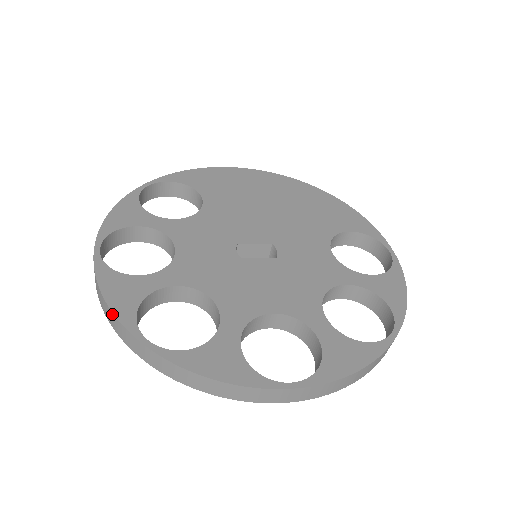
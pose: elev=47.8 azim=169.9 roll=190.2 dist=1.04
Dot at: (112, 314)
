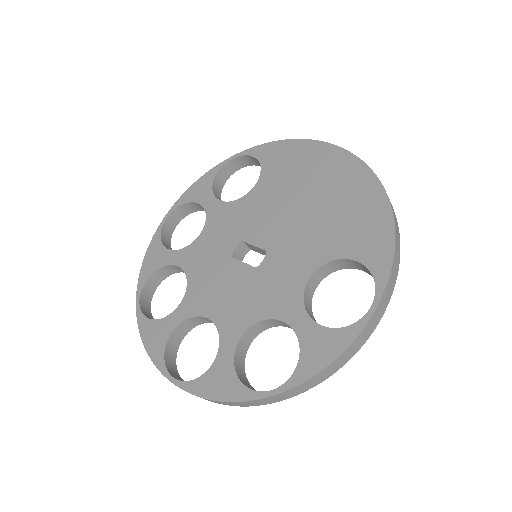
Dot at: (141, 273)
